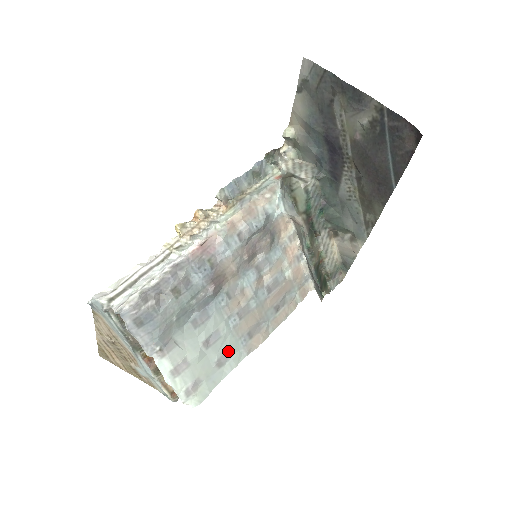
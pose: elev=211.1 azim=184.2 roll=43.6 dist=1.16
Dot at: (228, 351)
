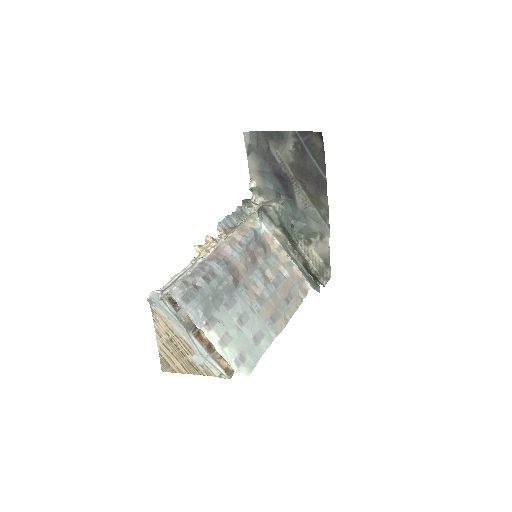
Dot at: (259, 331)
